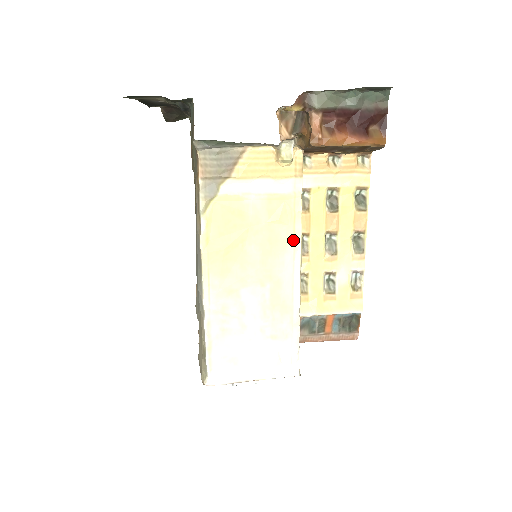
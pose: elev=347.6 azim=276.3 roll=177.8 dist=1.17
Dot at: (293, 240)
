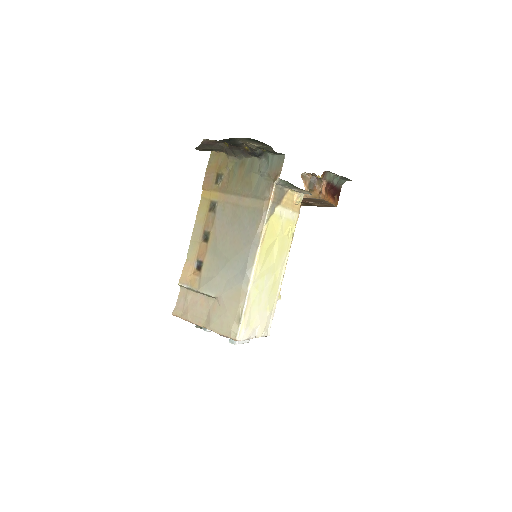
Dot at: (288, 248)
